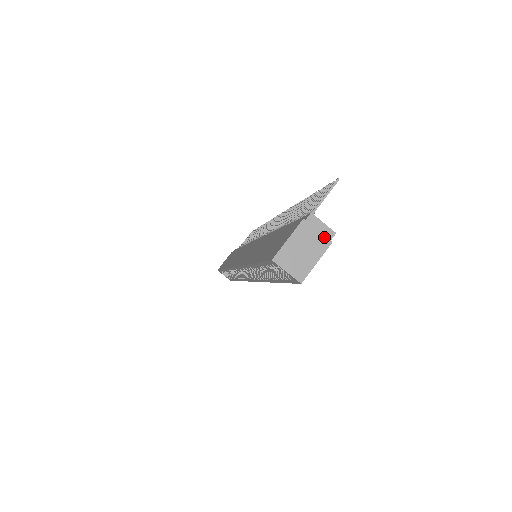
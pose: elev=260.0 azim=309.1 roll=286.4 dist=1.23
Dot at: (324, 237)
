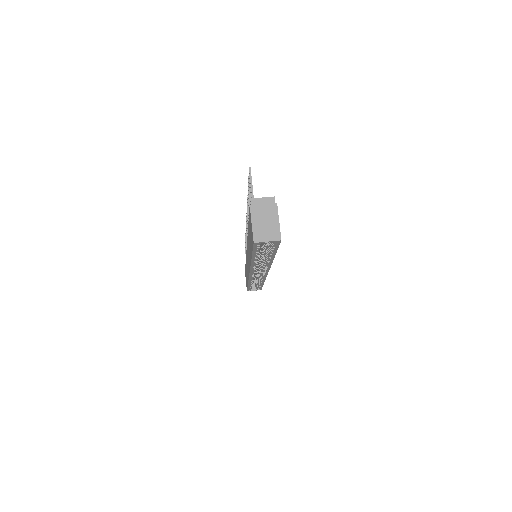
Dot at: (270, 205)
